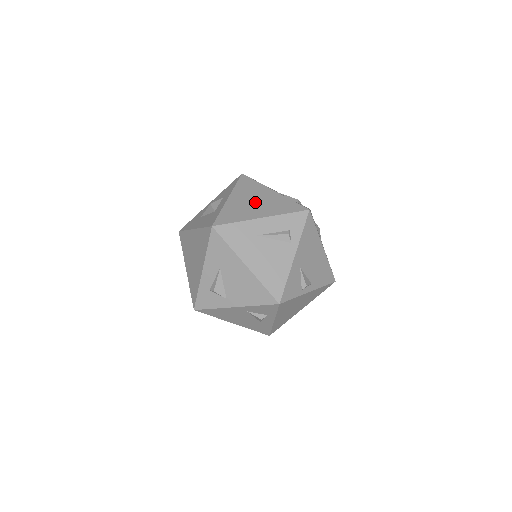
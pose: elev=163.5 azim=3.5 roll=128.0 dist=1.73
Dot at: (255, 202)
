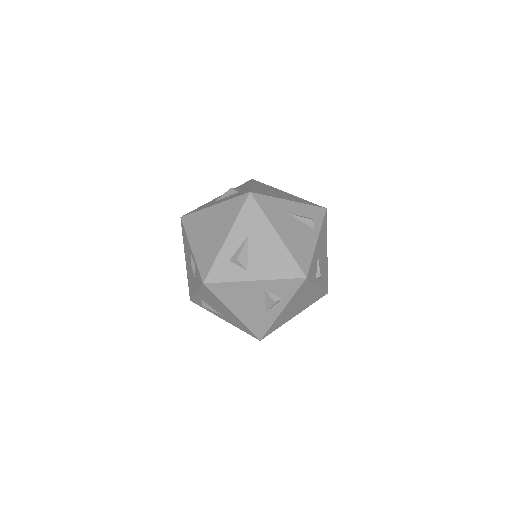
Dot at: (277, 193)
